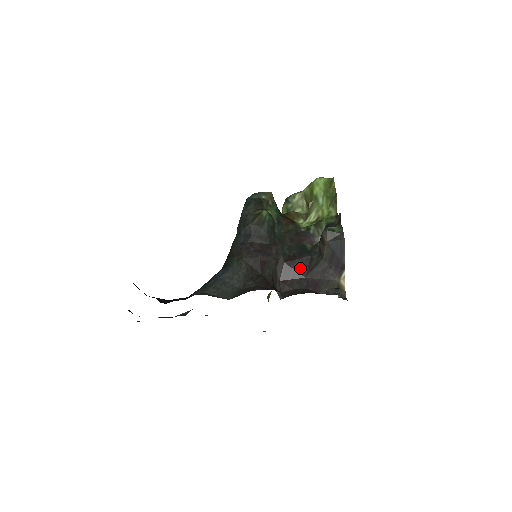
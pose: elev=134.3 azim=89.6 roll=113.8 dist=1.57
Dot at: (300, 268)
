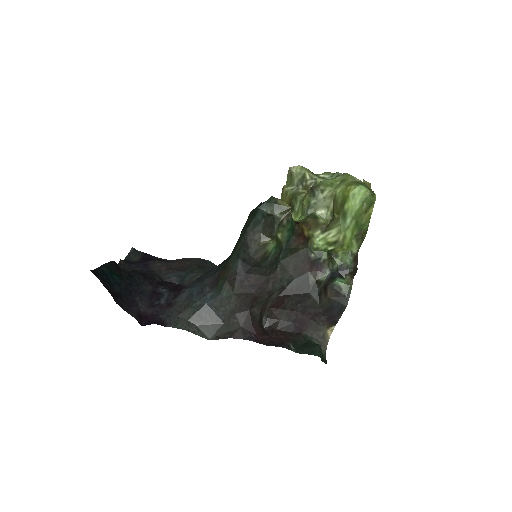
Dot at: (294, 303)
